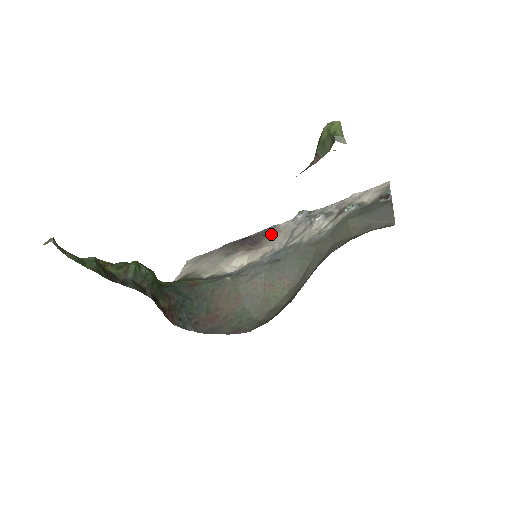
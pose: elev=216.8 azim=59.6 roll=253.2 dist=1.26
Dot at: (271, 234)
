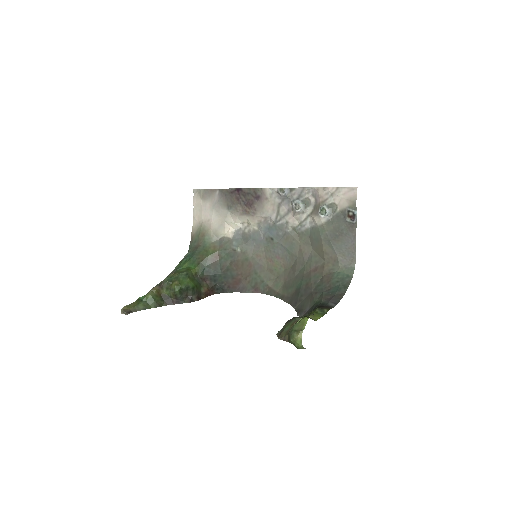
Dot at: (261, 200)
